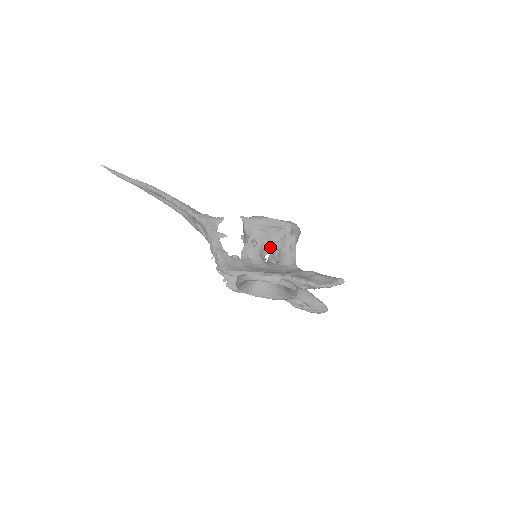
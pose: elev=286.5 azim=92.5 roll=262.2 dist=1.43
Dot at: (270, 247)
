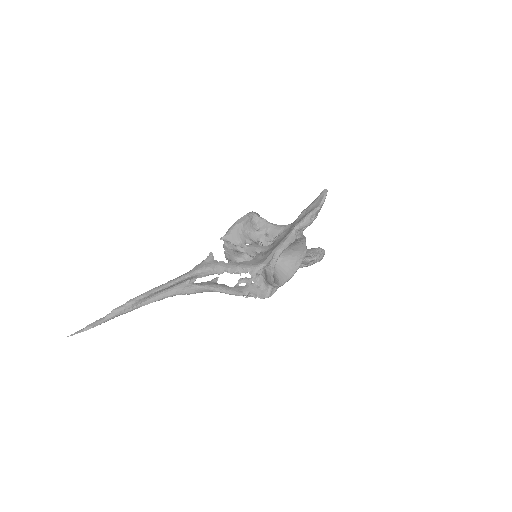
Dot at: (258, 239)
